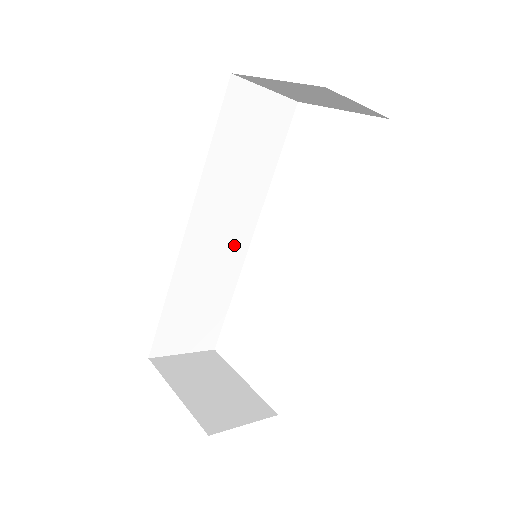
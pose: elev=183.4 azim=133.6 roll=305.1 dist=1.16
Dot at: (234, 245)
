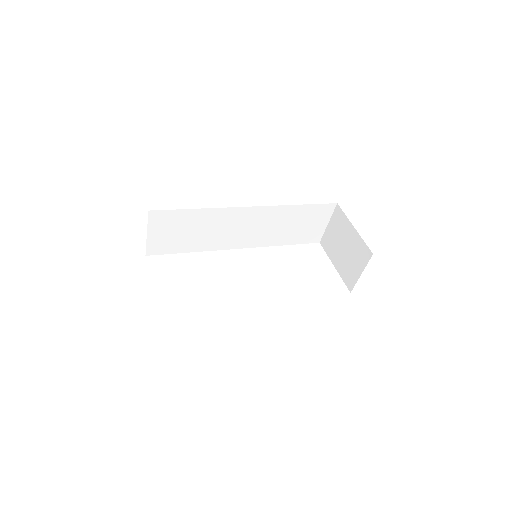
Dot at: (234, 239)
